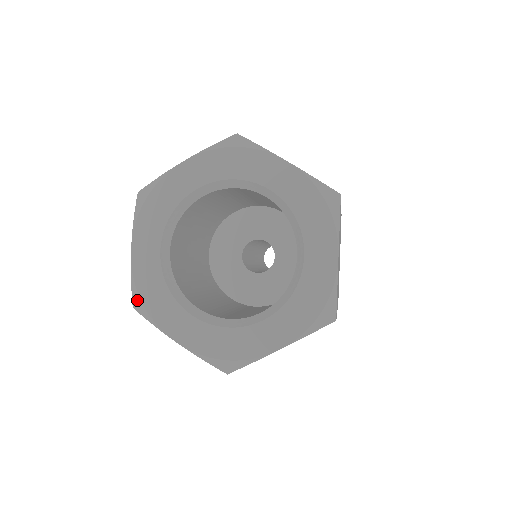
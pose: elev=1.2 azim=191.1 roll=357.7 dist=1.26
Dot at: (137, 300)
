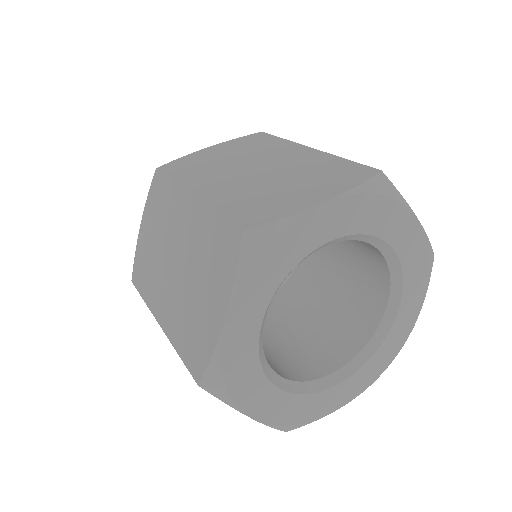
Dot at: (214, 380)
